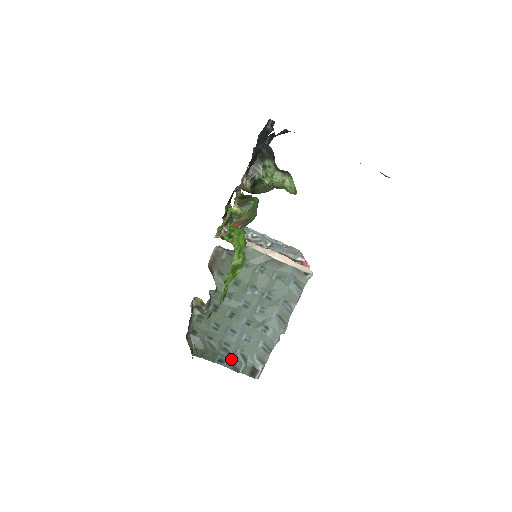
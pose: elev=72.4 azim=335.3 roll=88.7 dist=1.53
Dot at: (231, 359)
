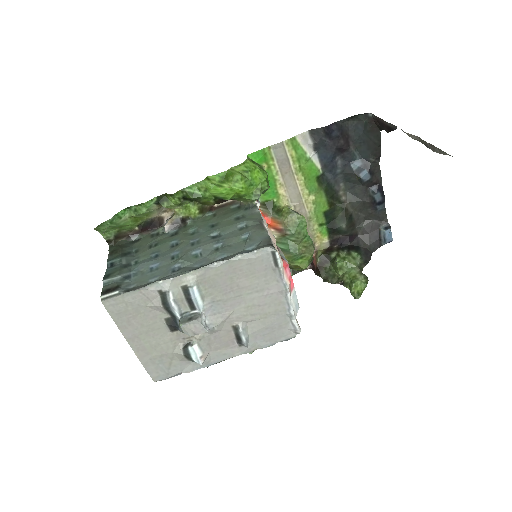
Dot at: (119, 268)
